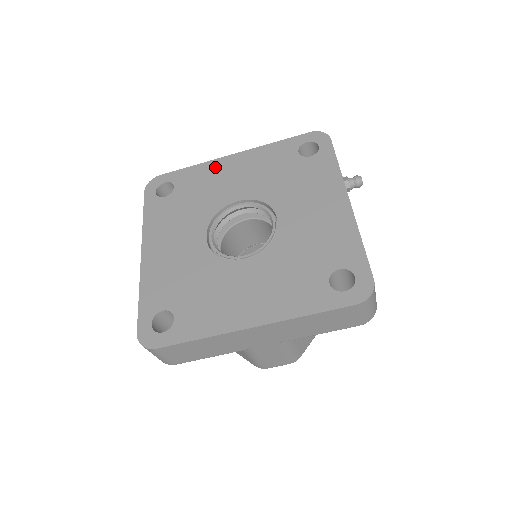
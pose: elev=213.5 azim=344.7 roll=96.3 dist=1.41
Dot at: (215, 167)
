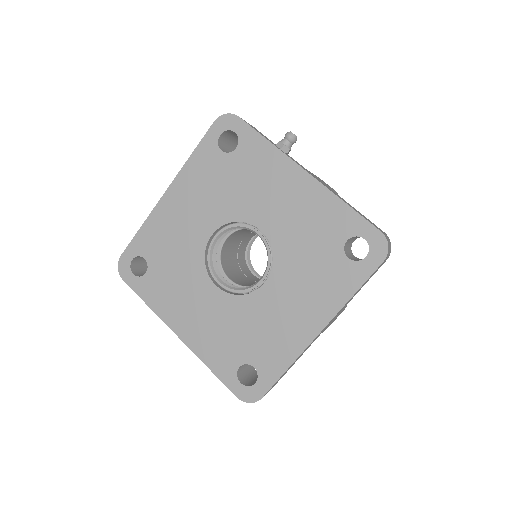
Dot at: (162, 216)
